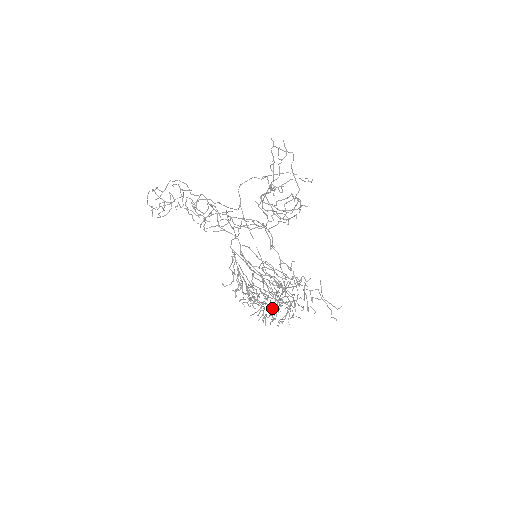
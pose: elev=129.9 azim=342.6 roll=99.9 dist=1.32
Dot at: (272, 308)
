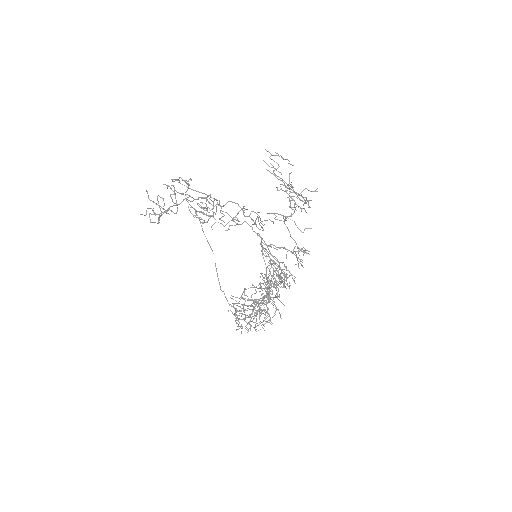
Dot at: (264, 309)
